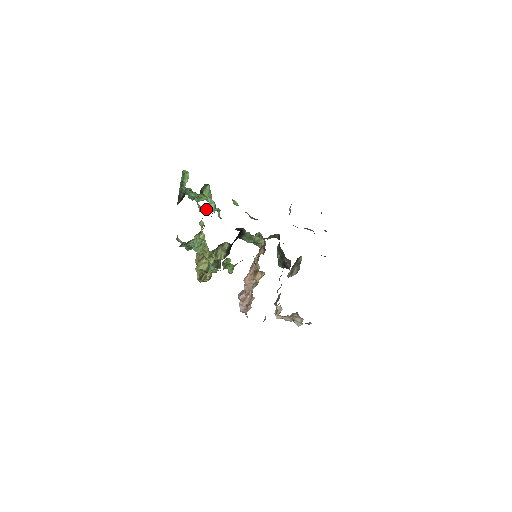
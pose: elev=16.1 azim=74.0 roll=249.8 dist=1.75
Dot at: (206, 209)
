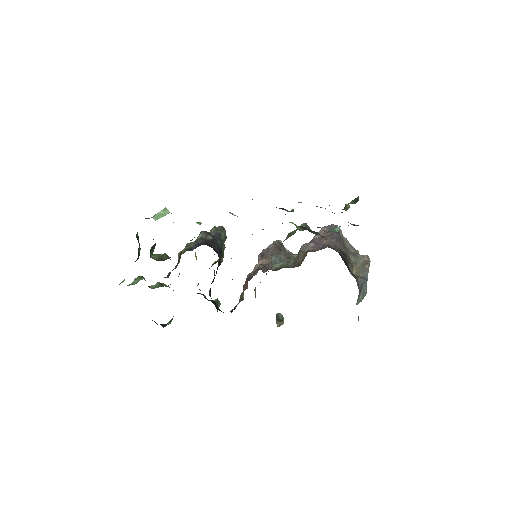
Dot at: occluded
